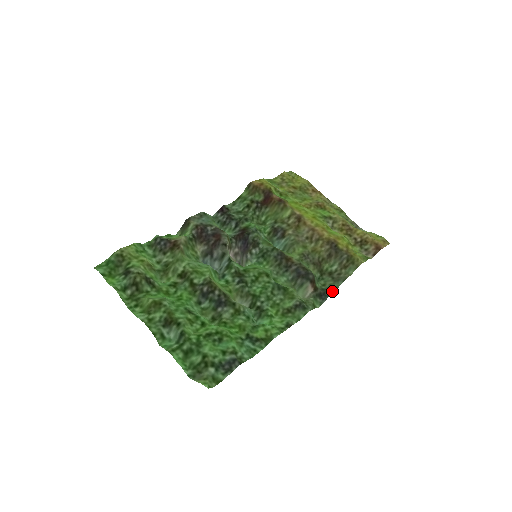
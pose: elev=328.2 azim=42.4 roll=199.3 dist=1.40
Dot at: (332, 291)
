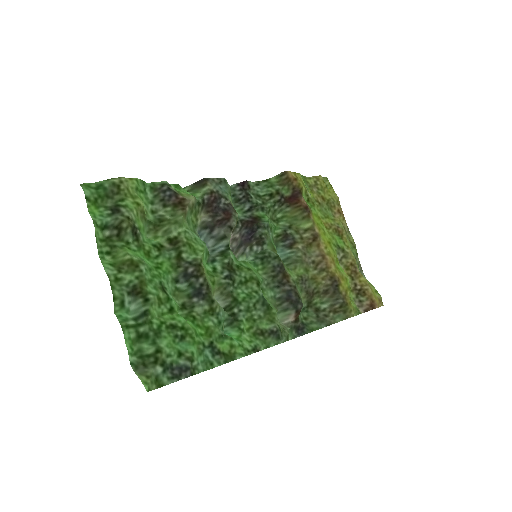
Dot at: (311, 330)
